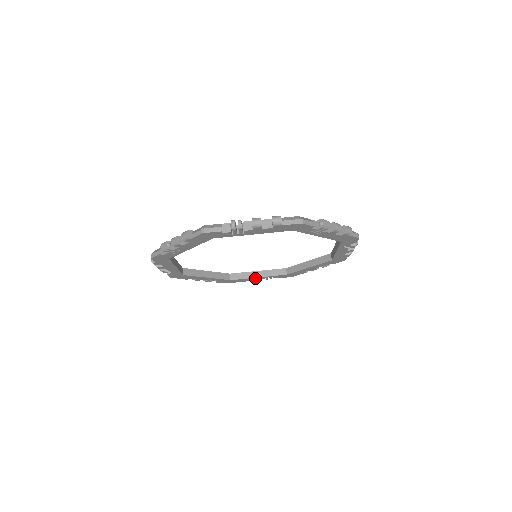
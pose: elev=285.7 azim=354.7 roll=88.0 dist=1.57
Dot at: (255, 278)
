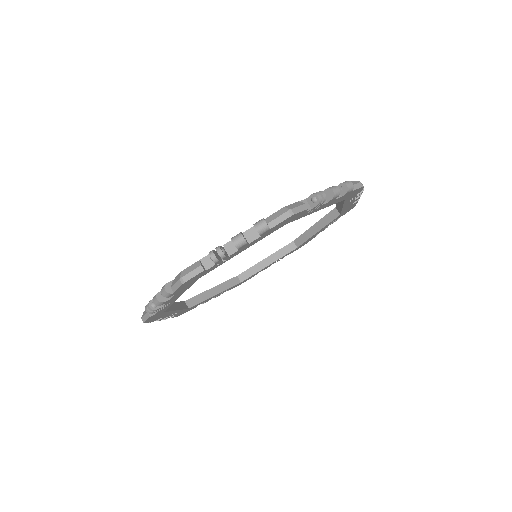
Dot at: (317, 233)
